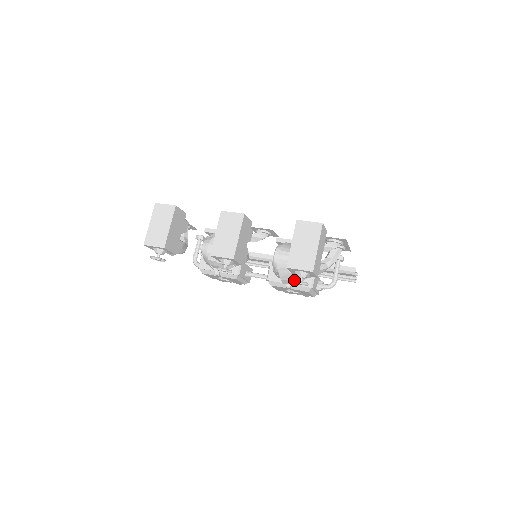
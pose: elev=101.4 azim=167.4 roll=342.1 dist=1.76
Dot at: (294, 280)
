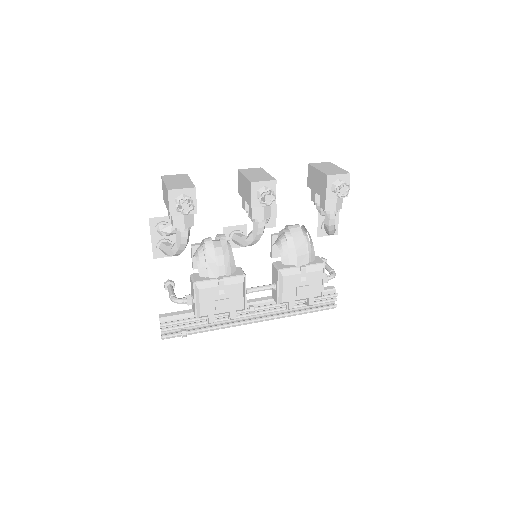
Dot at: (338, 184)
